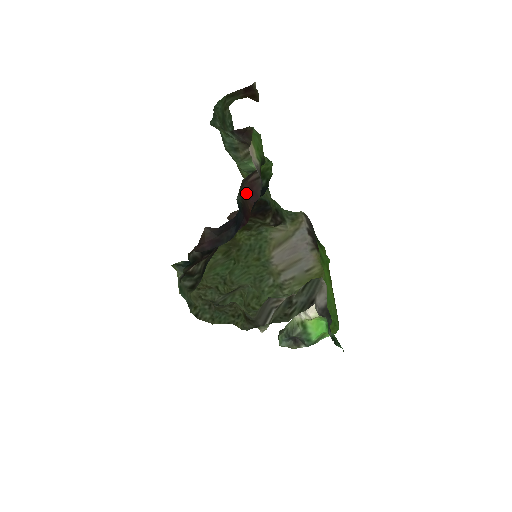
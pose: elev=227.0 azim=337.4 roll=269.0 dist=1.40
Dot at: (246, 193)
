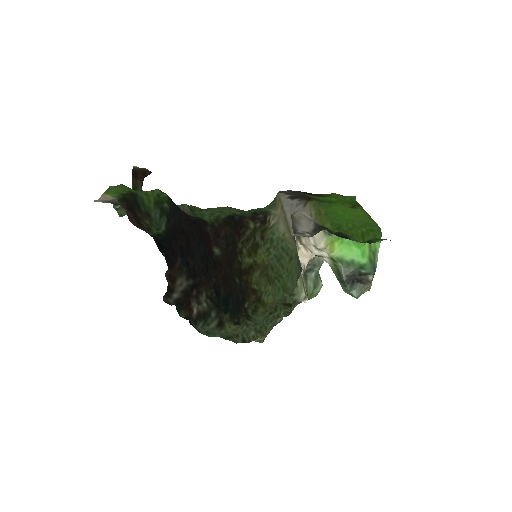
Dot at: occluded
